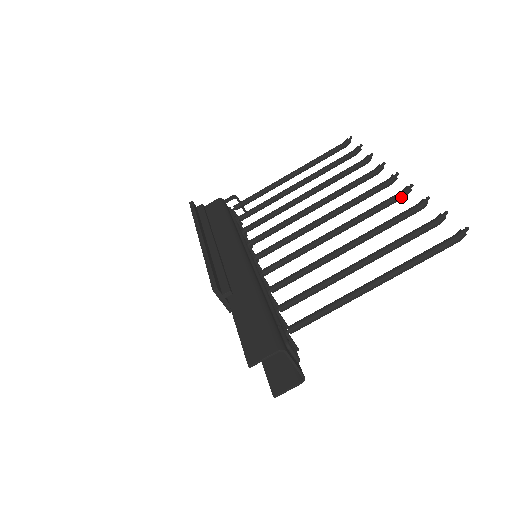
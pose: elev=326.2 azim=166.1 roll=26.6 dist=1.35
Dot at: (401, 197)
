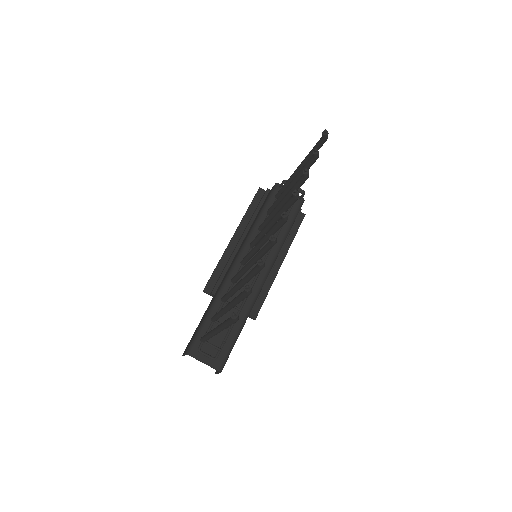
Dot at: (270, 245)
